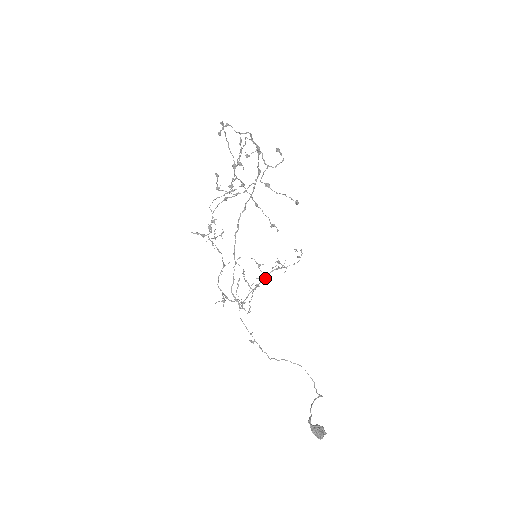
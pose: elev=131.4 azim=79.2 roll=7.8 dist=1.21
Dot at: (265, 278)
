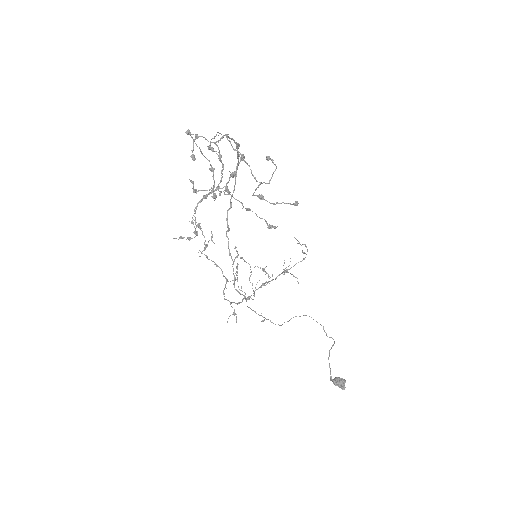
Dot at: (272, 280)
